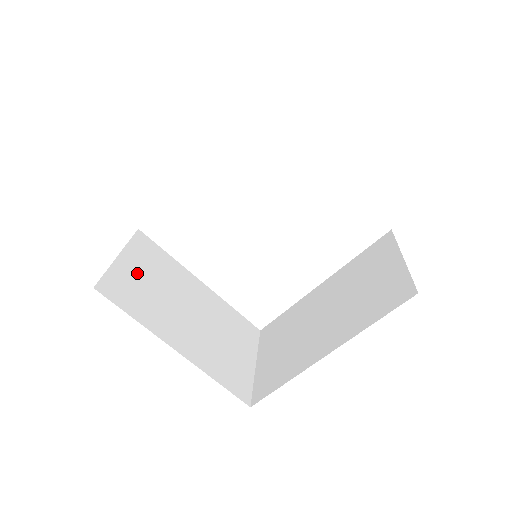
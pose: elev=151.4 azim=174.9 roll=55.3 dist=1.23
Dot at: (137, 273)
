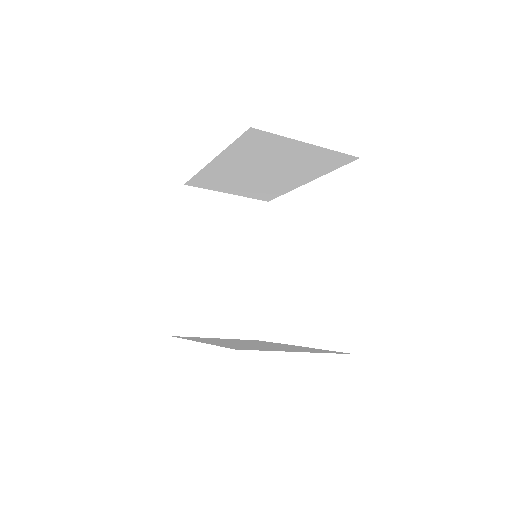
Dot at: (223, 211)
